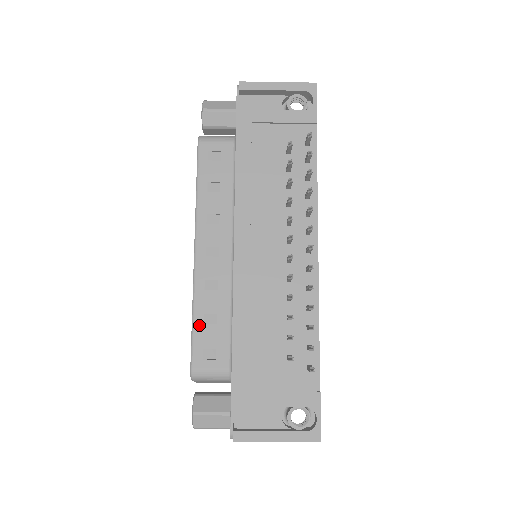
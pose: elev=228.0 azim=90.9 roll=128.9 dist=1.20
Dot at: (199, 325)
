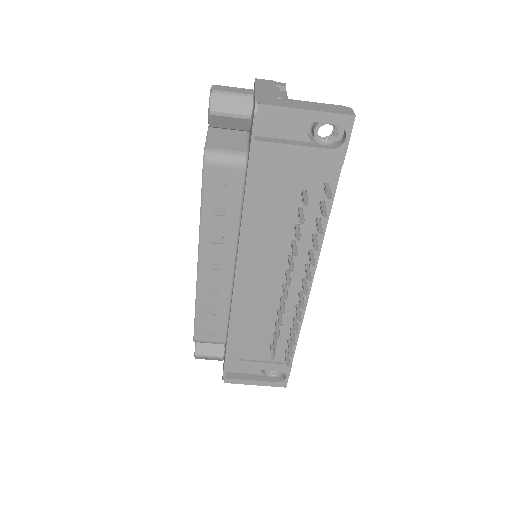
Dot at: (201, 315)
